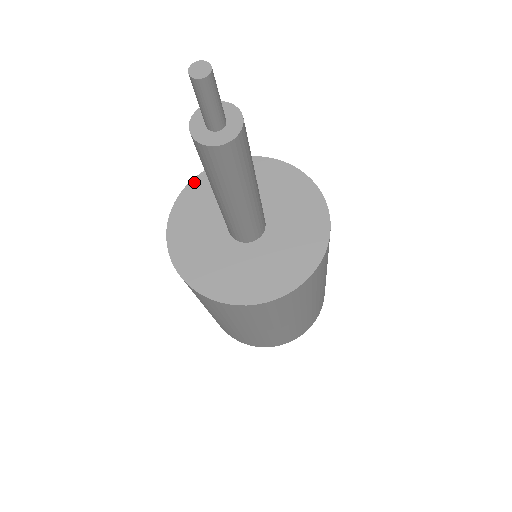
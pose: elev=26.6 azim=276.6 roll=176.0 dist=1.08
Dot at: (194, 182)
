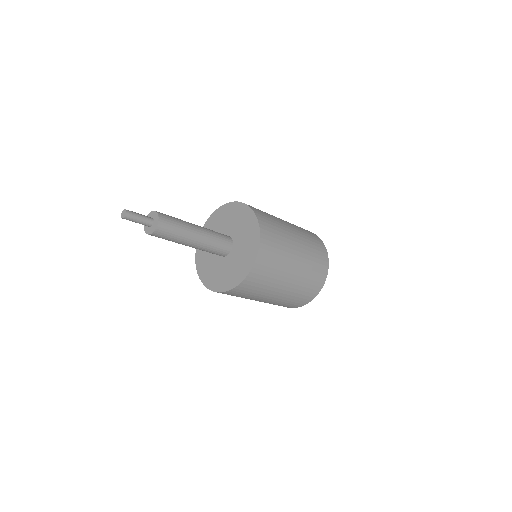
Dot at: (197, 252)
